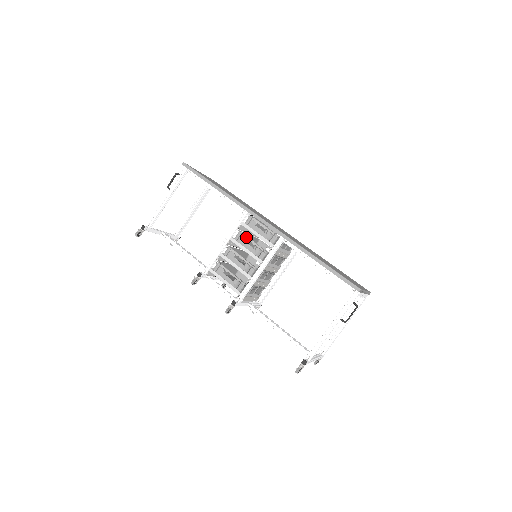
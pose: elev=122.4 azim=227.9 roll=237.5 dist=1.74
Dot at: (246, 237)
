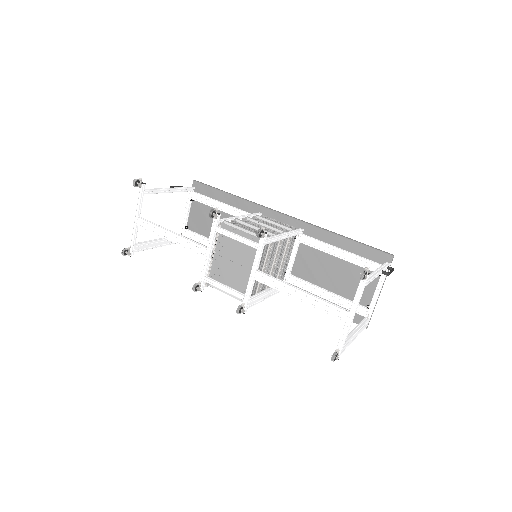
Dot at: occluded
